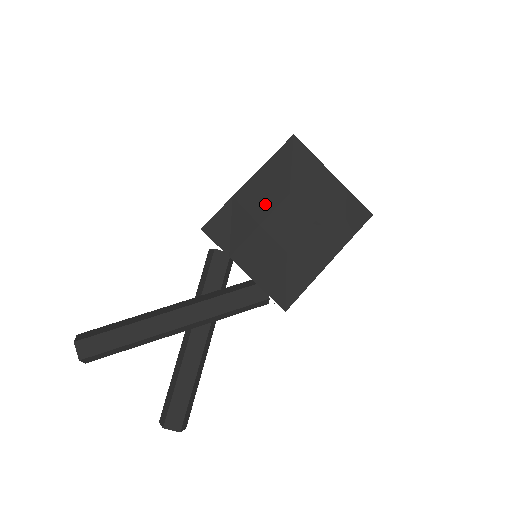
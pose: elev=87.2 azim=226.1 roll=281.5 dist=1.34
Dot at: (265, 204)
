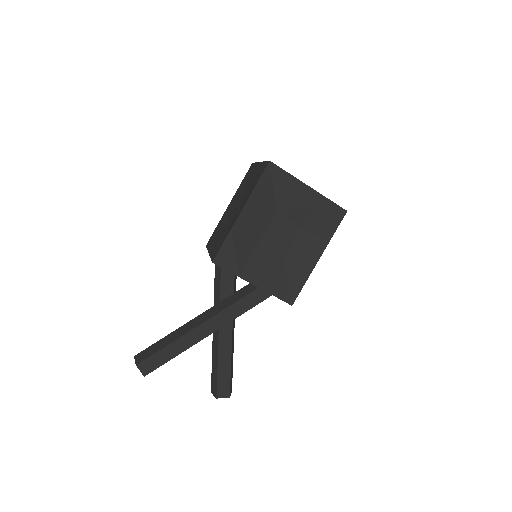
Dot at: (258, 226)
